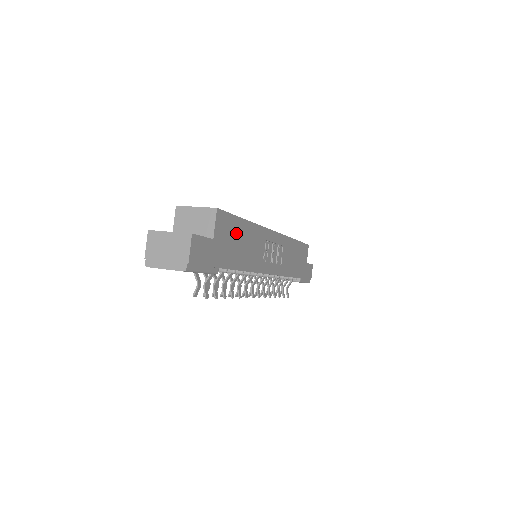
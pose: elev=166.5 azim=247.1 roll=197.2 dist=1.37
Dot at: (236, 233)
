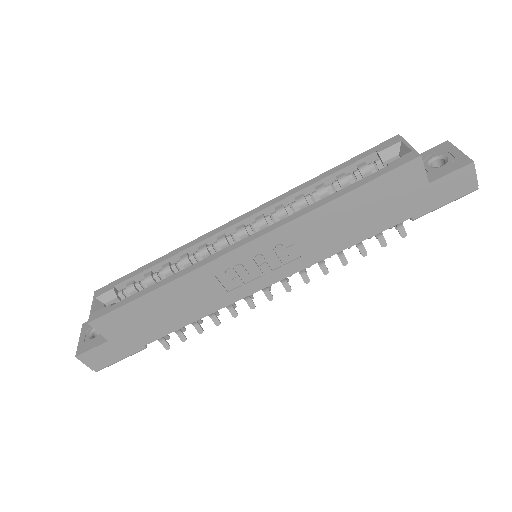
Dot at: (143, 312)
